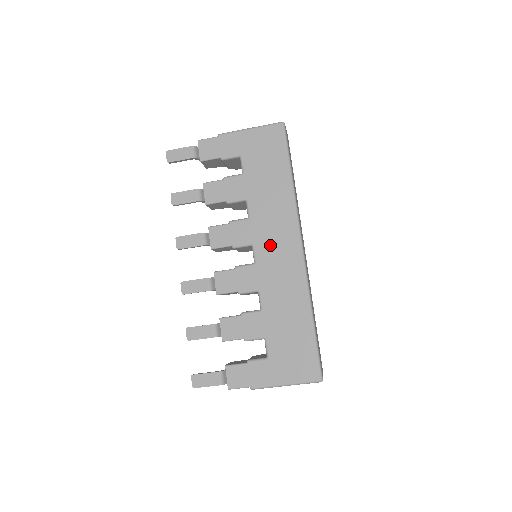
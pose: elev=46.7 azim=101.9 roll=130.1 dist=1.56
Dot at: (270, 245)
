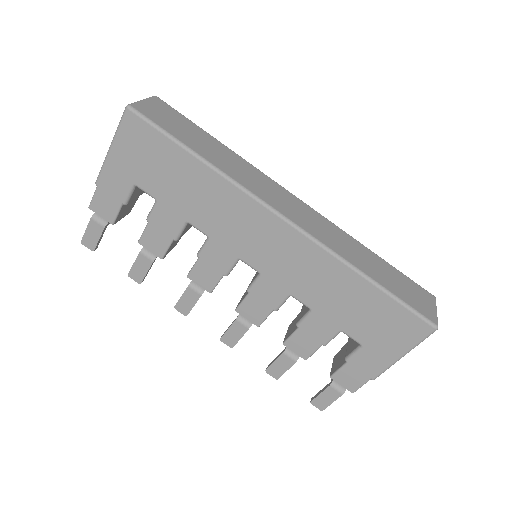
Dot at: (254, 245)
